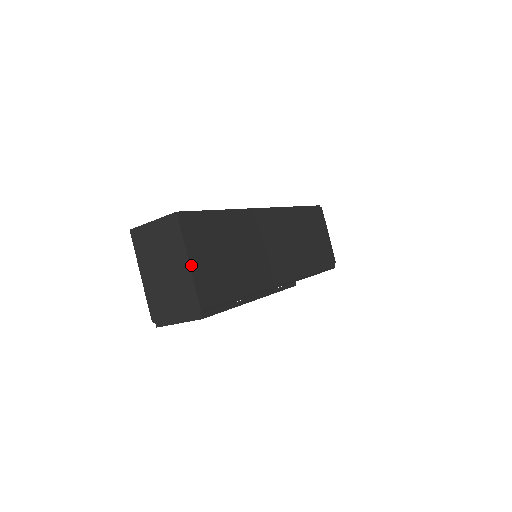
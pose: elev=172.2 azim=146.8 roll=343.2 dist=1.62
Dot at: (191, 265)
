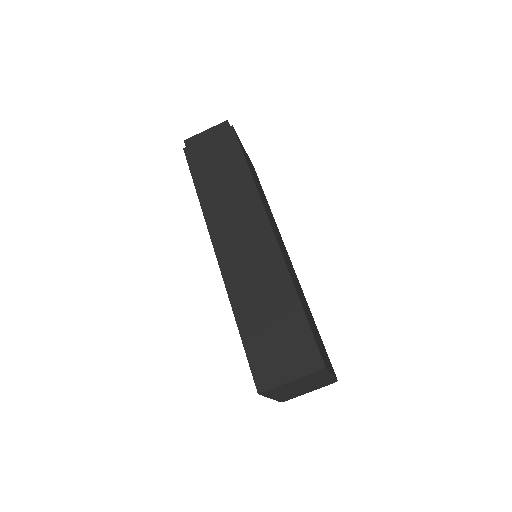
Dot at: (332, 374)
